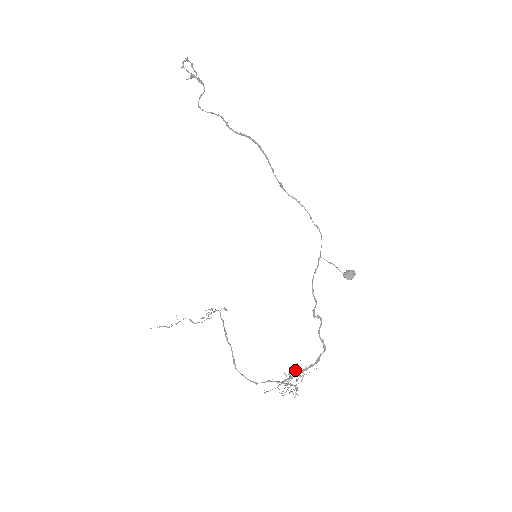
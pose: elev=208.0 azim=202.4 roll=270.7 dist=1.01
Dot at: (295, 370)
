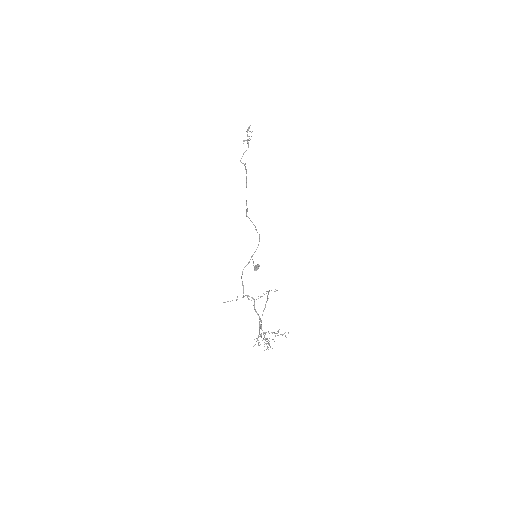
Dot at: occluded
